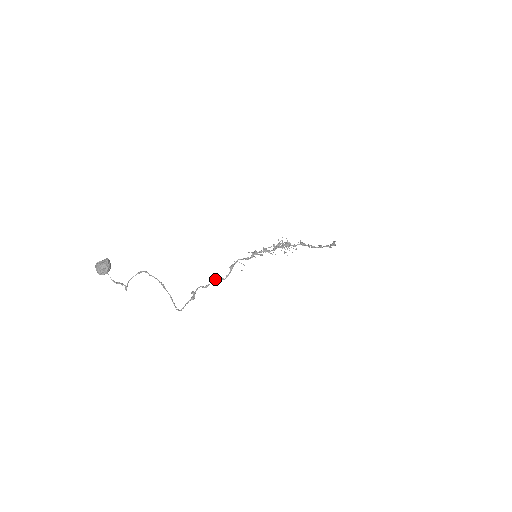
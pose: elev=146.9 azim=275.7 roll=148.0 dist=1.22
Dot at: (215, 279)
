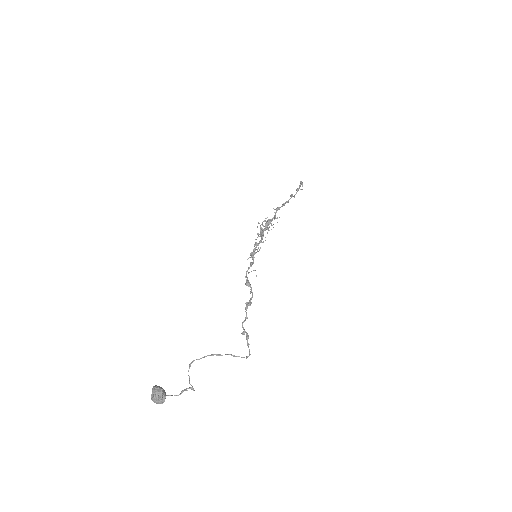
Dot at: (246, 305)
